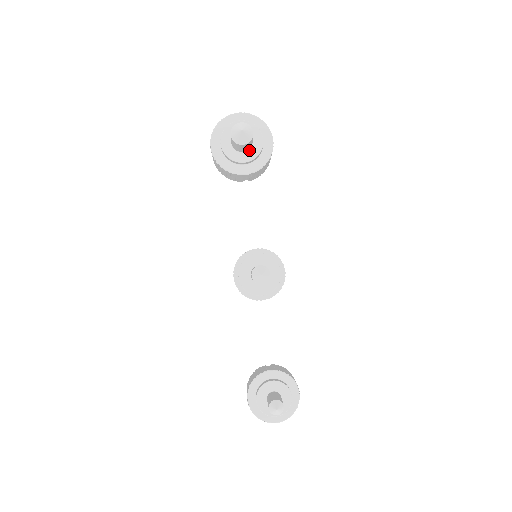
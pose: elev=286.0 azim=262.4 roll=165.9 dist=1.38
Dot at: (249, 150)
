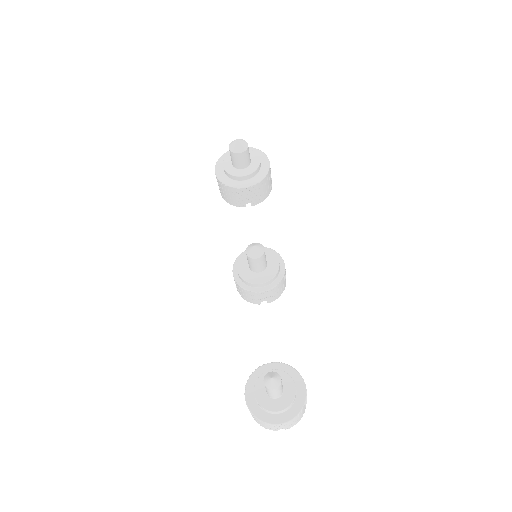
Dot at: (247, 167)
